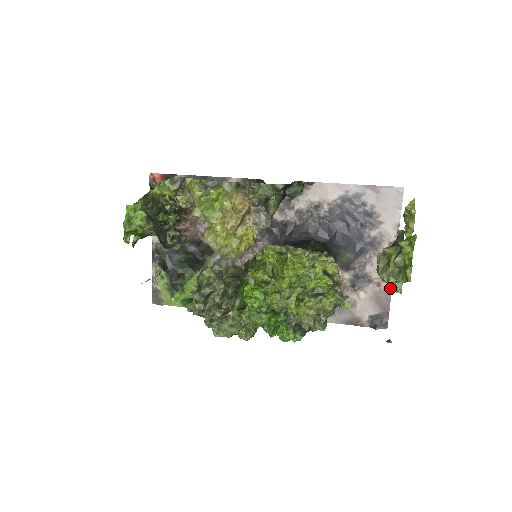
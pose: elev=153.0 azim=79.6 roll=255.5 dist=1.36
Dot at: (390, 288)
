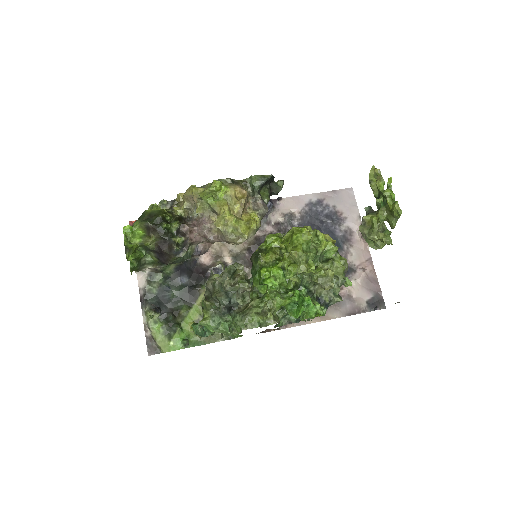
Dot at: (373, 271)
